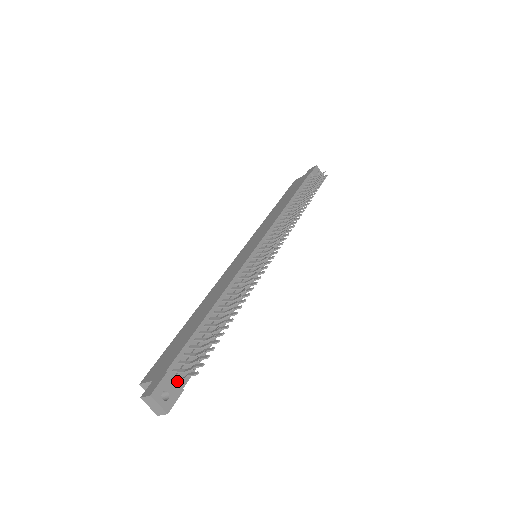
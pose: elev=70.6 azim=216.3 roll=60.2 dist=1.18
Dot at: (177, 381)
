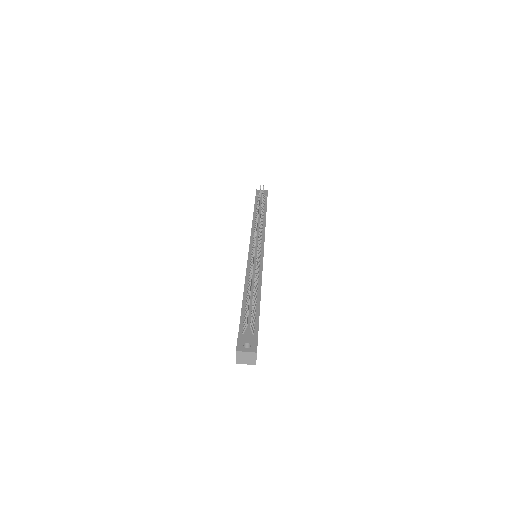
Dot at: (249, 335)
